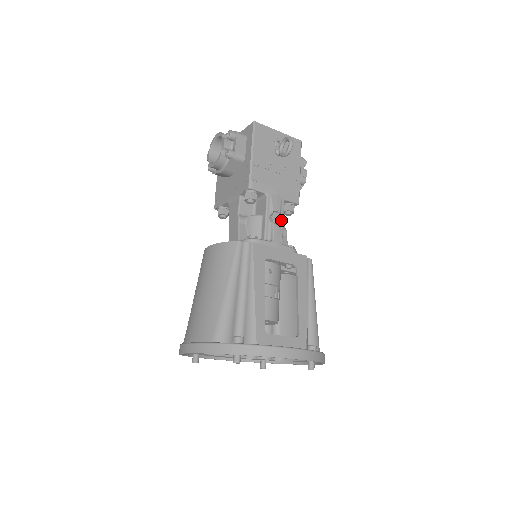
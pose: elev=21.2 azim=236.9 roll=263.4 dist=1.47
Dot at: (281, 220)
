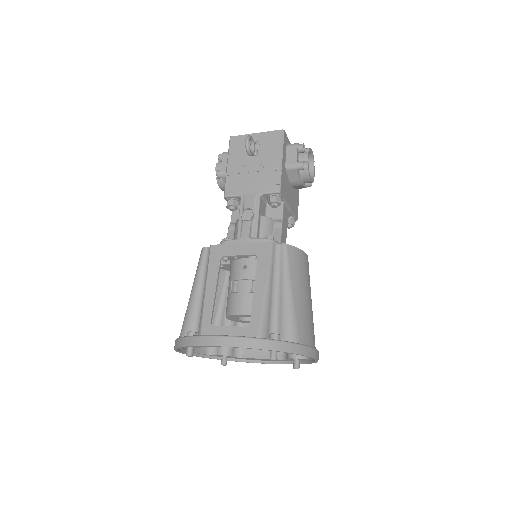
Dot at: (255, 215)
